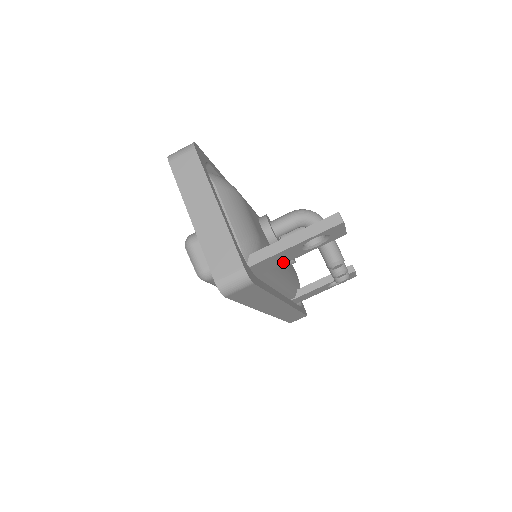
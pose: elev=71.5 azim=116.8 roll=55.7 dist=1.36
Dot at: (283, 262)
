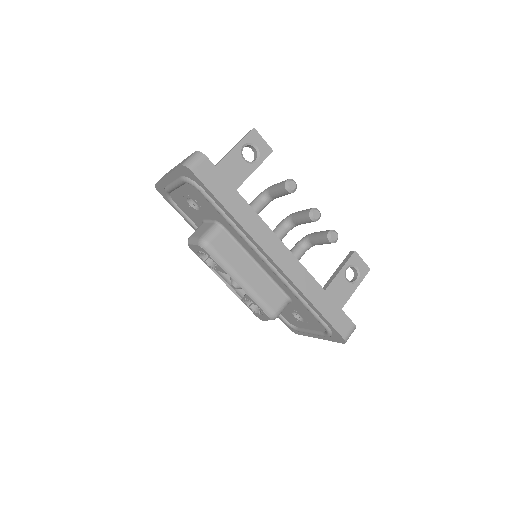
Dot at: (241, 179)
